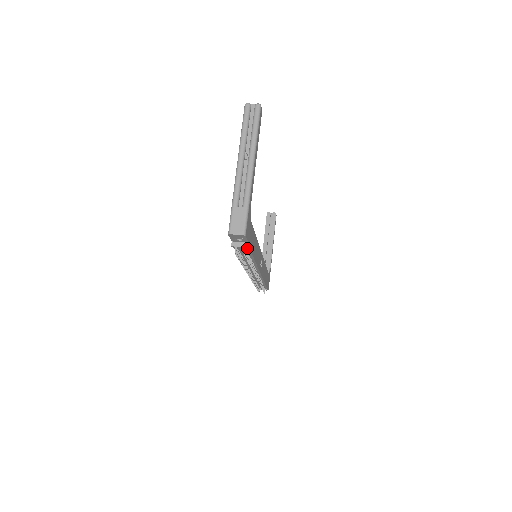
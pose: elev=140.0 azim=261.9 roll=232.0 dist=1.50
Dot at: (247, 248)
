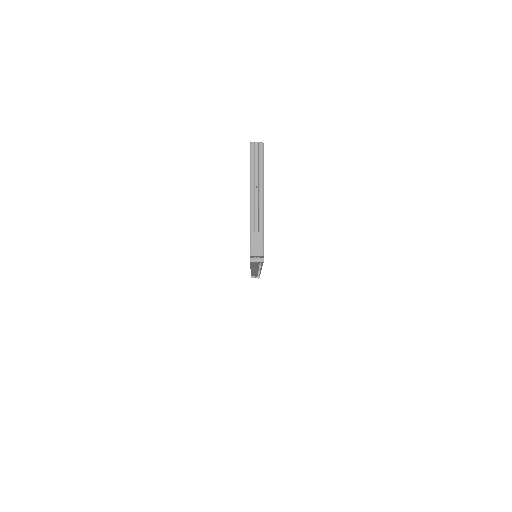
Dot at: occluded
